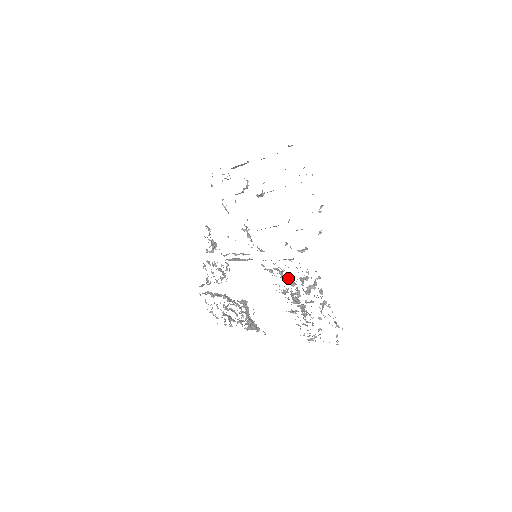
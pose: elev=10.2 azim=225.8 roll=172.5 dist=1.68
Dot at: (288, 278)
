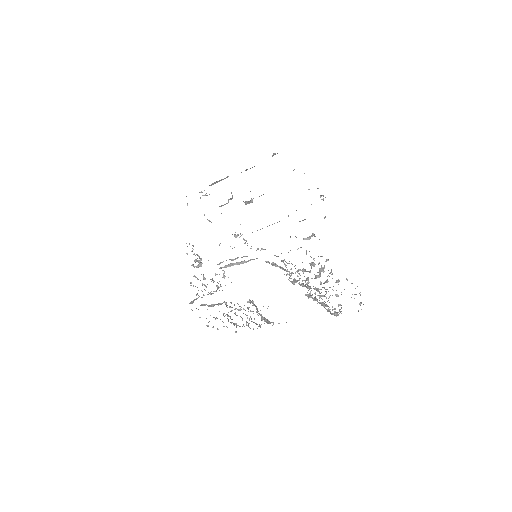
Dot at: occluded
